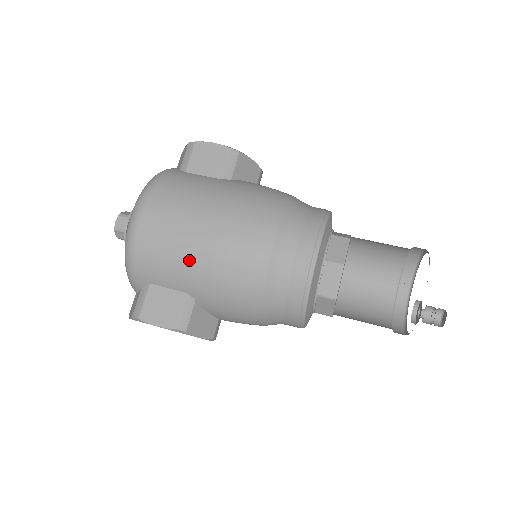
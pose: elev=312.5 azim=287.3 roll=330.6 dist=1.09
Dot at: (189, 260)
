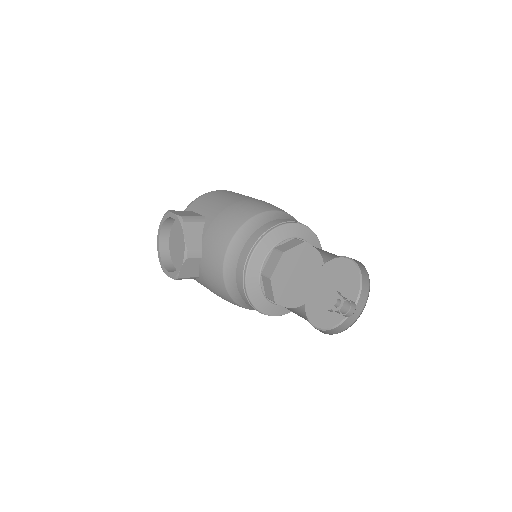
Dot at: (225, 201)
